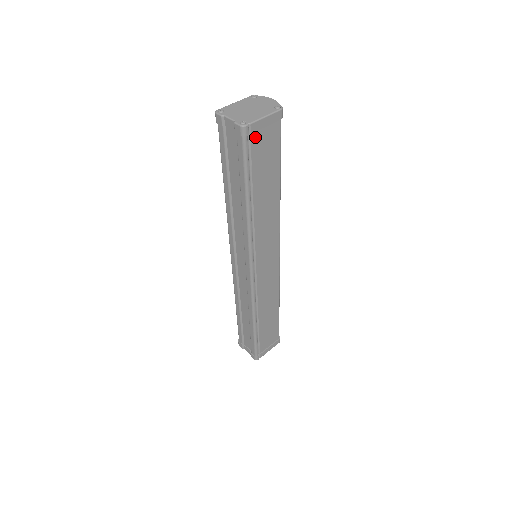
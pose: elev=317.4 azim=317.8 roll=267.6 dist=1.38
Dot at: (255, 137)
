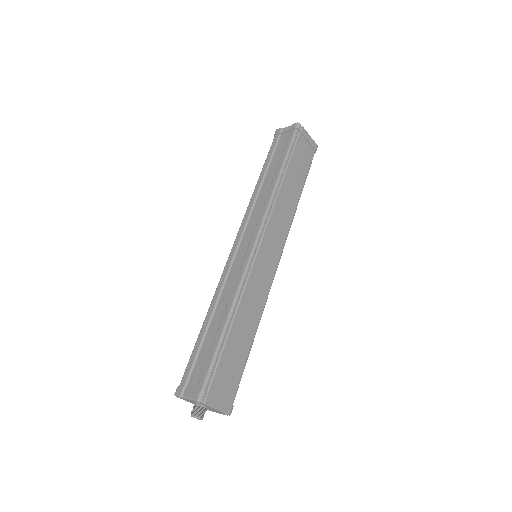
Dot at: (301, 139)
